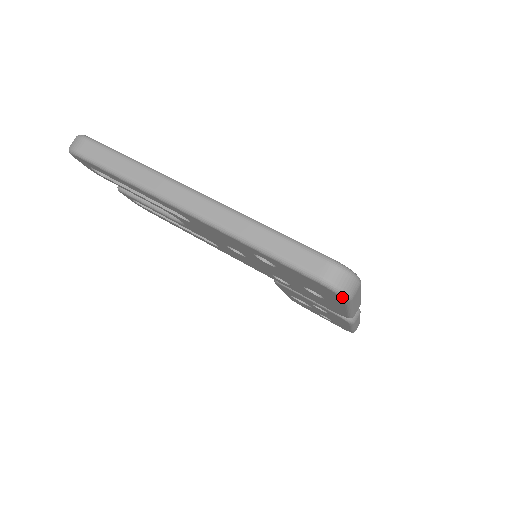
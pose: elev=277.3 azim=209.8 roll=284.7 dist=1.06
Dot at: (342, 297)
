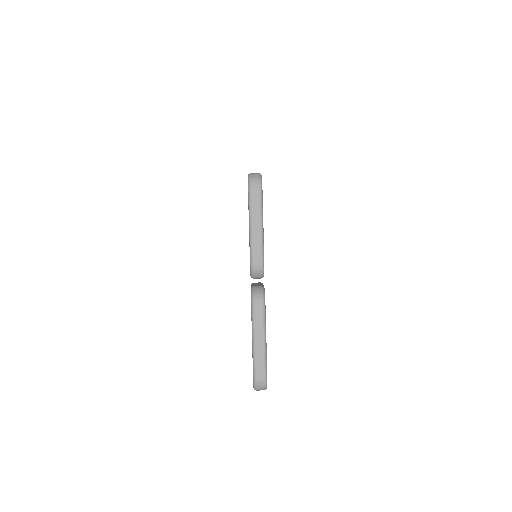
Dot at: (248, 182)
